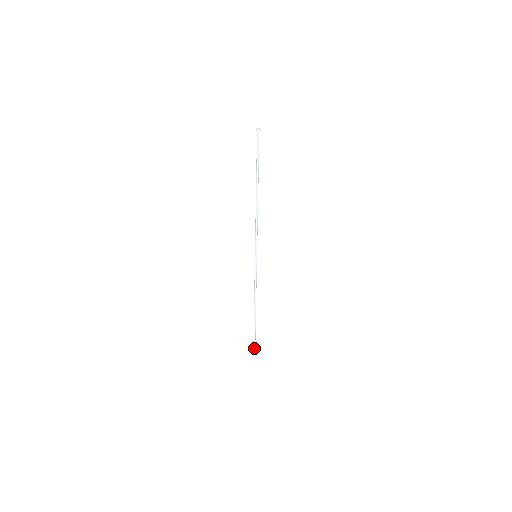
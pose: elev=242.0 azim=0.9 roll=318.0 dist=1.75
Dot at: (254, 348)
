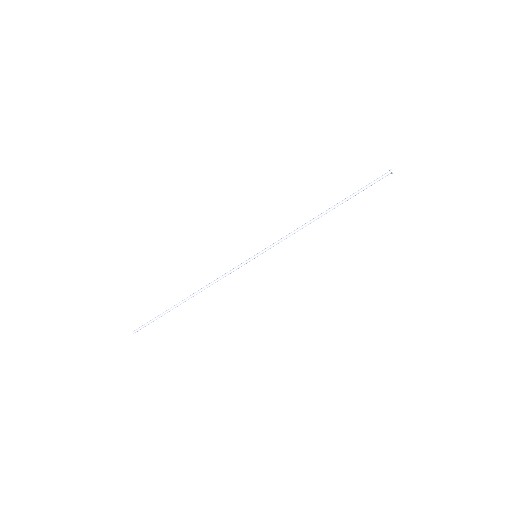
Dot at: occluded
